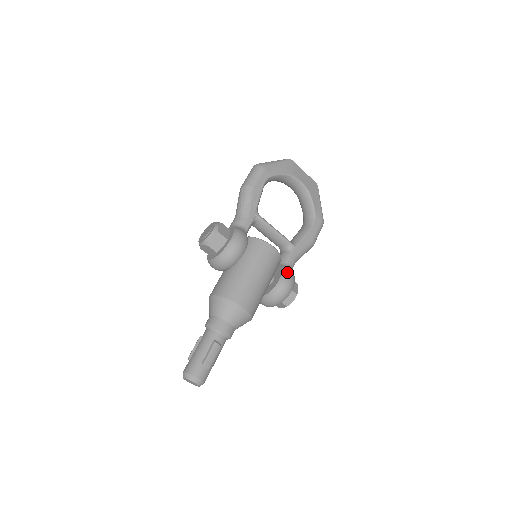
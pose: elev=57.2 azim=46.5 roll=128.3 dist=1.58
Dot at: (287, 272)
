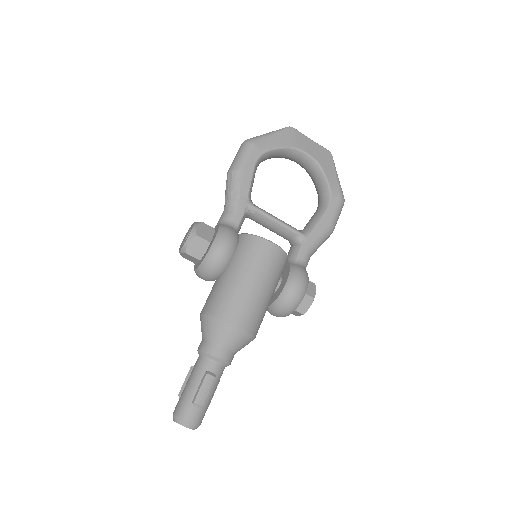
Dot at: (296, 272)
